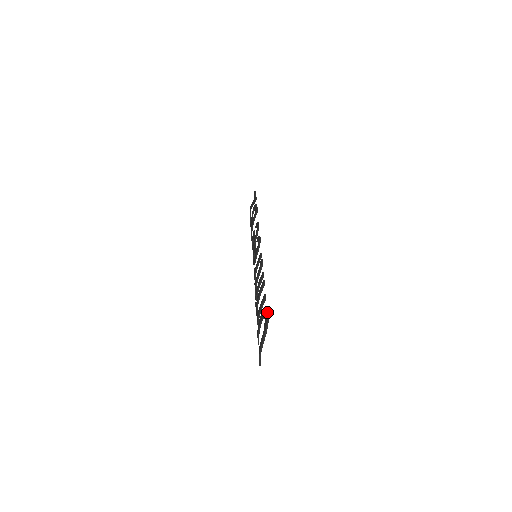
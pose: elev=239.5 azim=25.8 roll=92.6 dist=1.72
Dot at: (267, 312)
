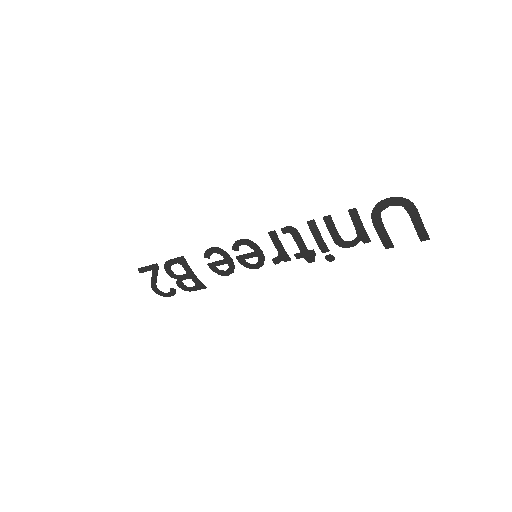
Dot at: (382, 200)
